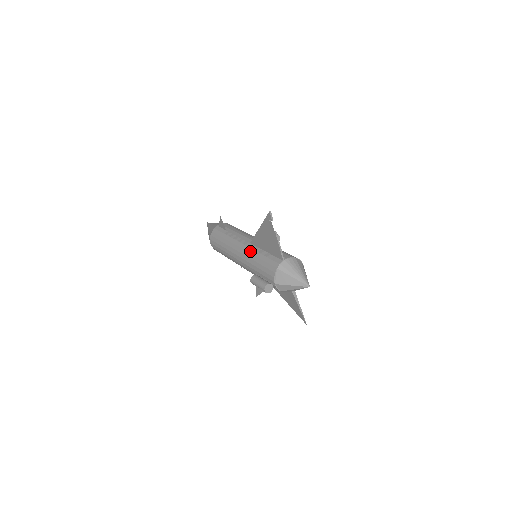
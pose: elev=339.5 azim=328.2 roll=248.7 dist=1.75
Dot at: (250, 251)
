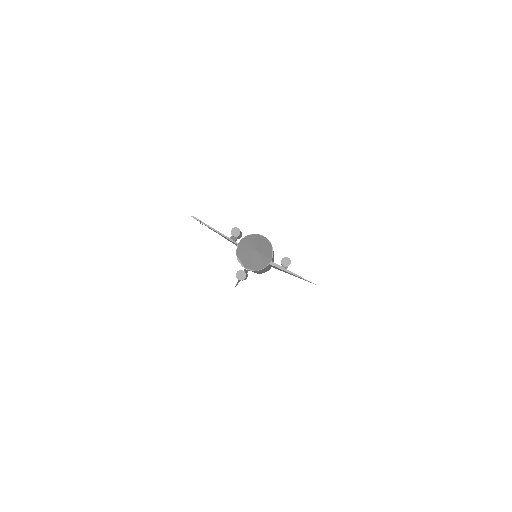
Dot at: occluded
